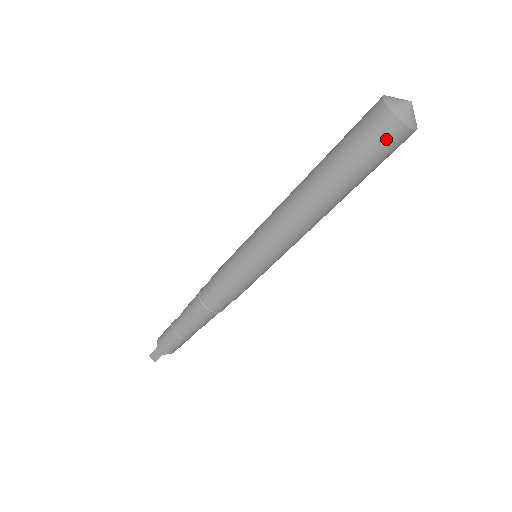
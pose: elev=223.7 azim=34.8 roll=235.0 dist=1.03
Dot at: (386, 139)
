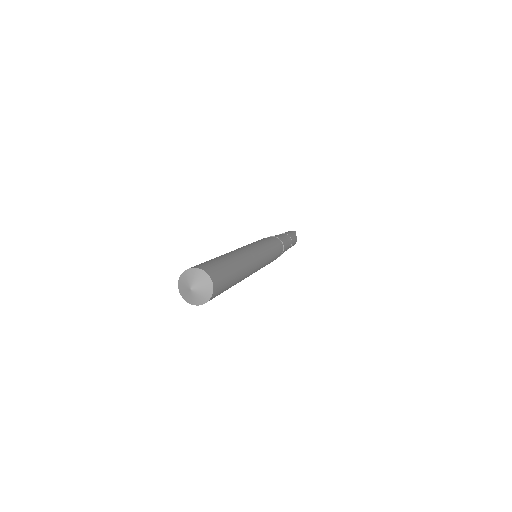
Dot at: occluded
